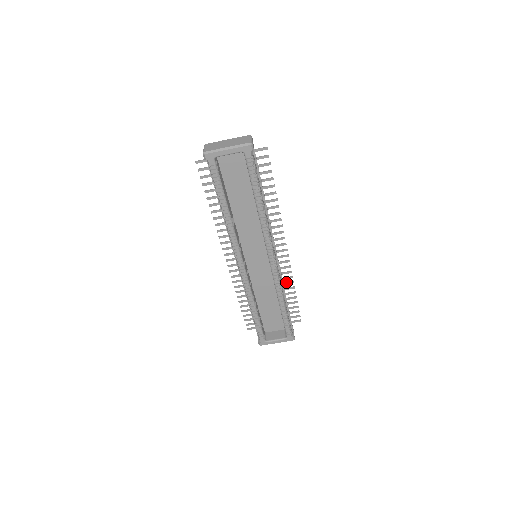
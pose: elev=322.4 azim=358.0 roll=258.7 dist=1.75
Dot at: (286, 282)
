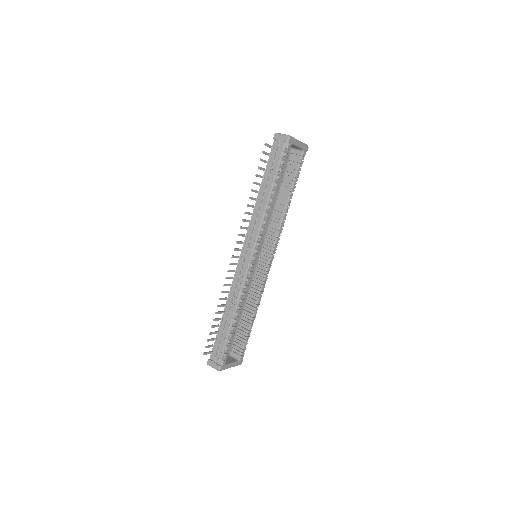
Dot at: occluded
